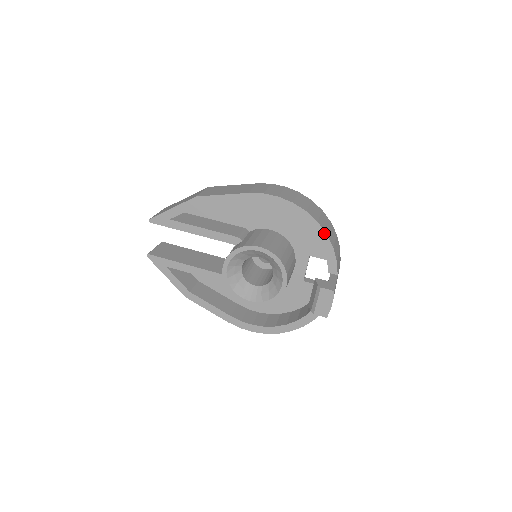
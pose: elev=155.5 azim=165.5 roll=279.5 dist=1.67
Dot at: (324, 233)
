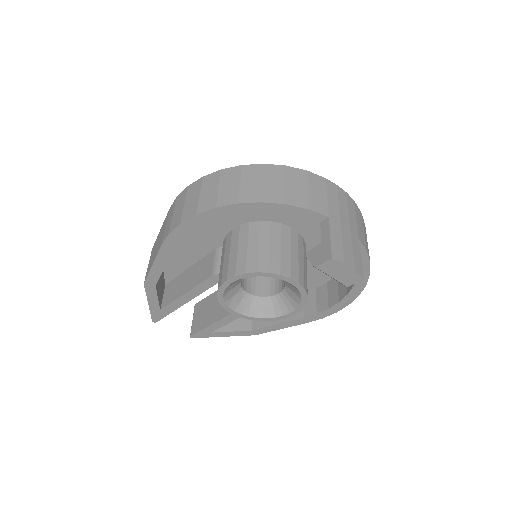
Dot at: (258, 204)
